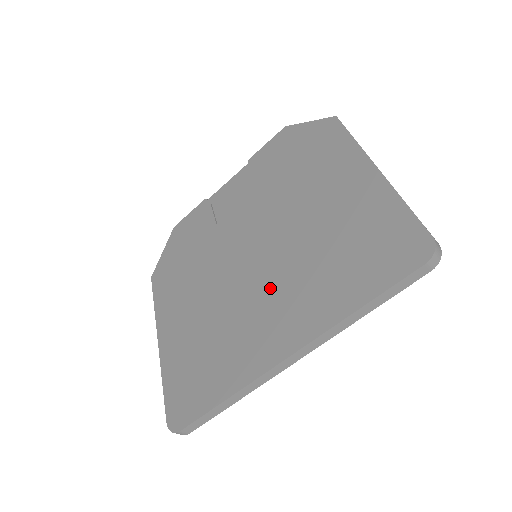
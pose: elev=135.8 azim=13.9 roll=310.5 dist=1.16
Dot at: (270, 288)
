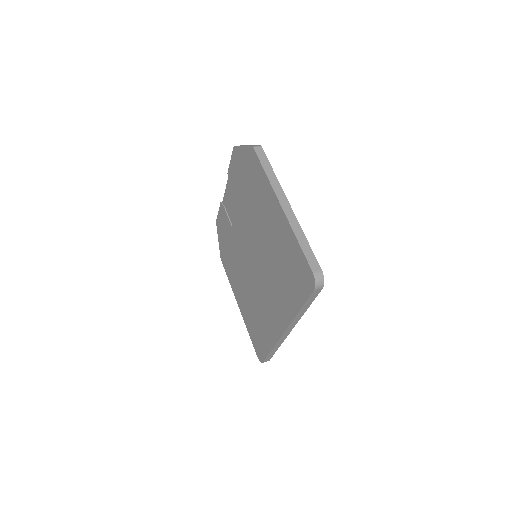
Dot at: (266, 286)
